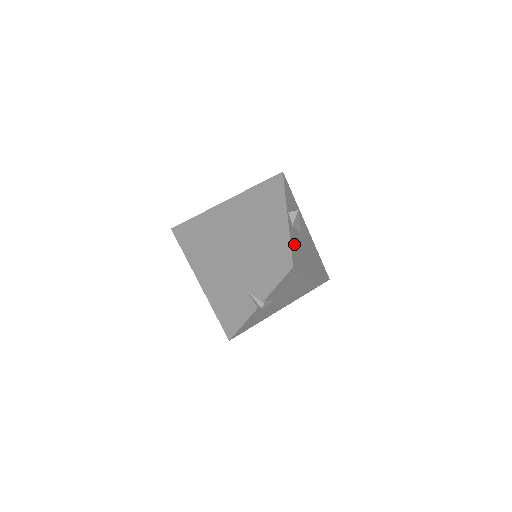
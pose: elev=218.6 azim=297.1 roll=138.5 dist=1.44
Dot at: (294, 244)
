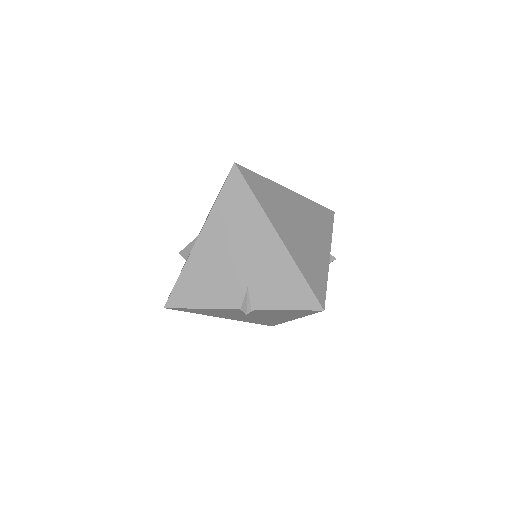
Dot at: occluded
